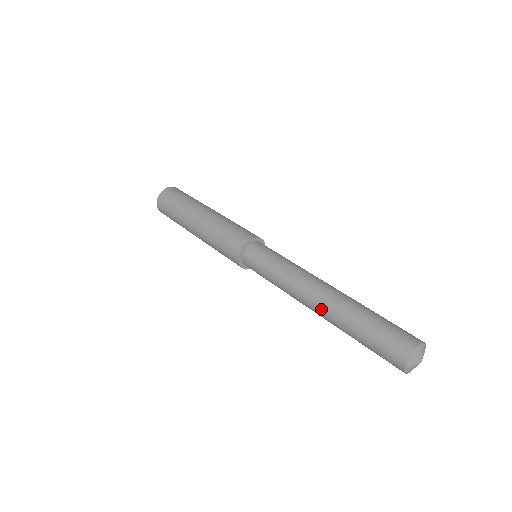
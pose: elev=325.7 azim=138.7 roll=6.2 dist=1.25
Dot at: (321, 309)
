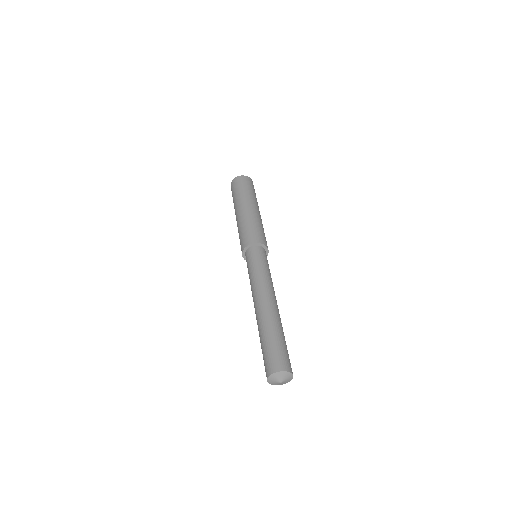
Dot at: (256, 318)
